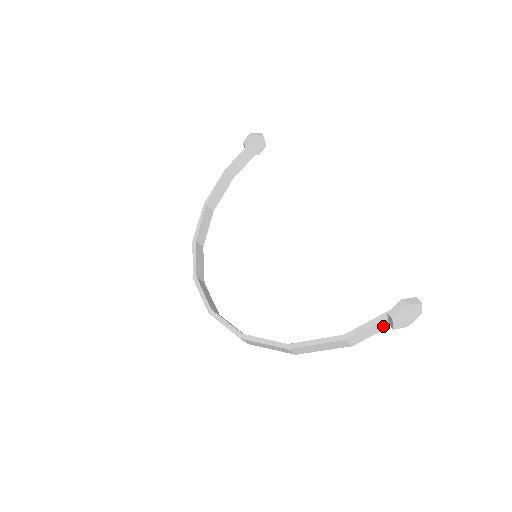
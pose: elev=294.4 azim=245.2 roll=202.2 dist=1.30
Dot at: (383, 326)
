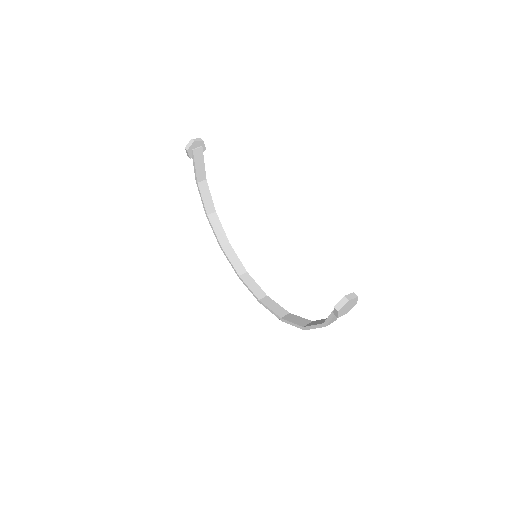
Dot at: occluded
